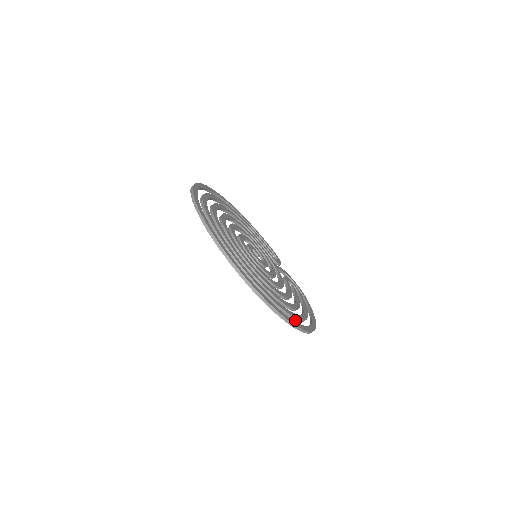
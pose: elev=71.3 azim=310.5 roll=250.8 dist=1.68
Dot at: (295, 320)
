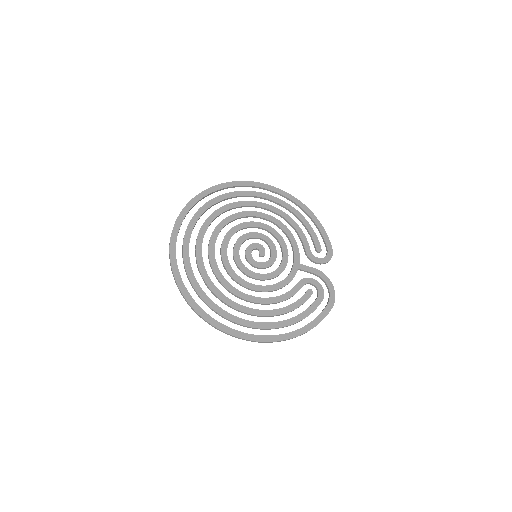
Dot at: (243, 326)
